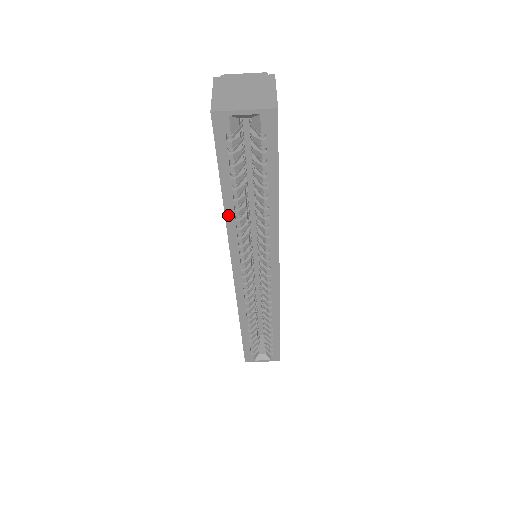
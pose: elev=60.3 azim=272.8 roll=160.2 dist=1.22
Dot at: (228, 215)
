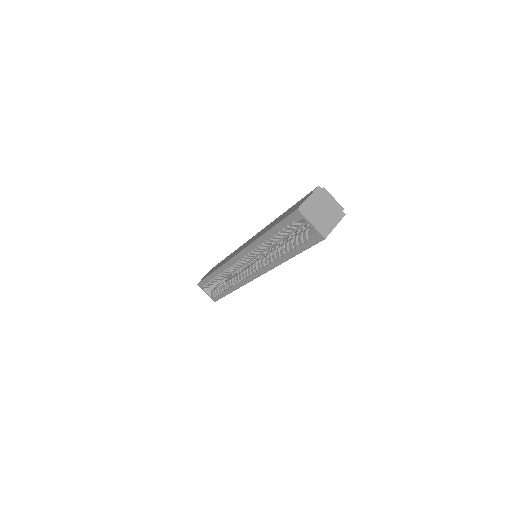
Dot at: (261, 239)
